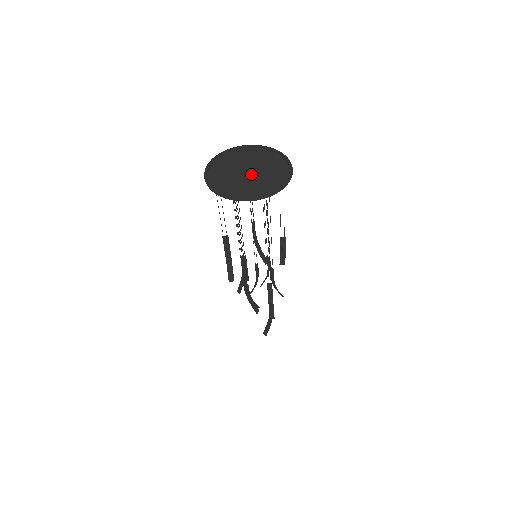
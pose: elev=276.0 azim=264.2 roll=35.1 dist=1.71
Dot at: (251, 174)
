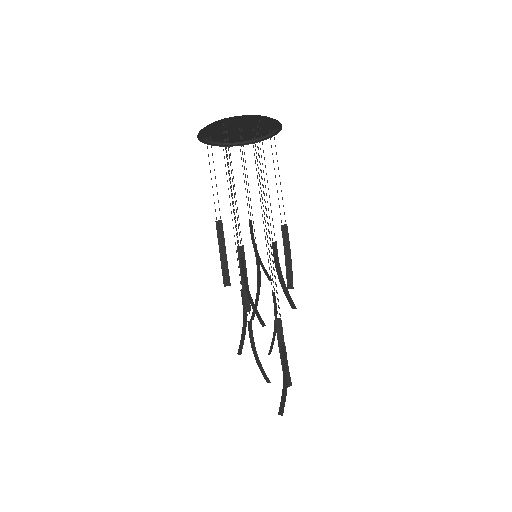
Dot at: occluded
